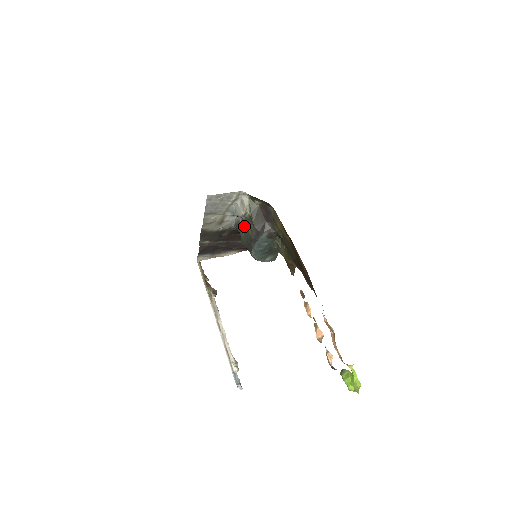
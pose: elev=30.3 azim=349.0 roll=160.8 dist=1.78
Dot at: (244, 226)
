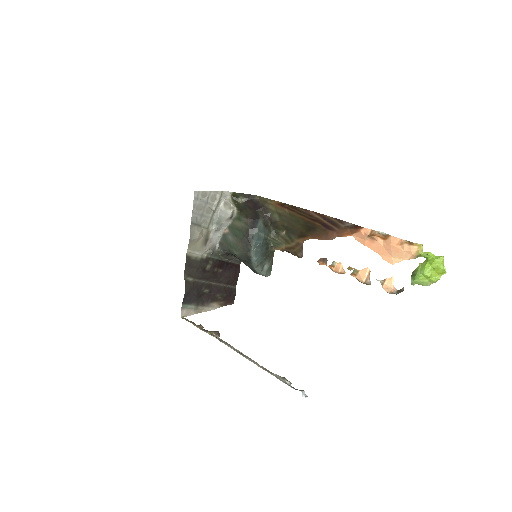
Dot at: (234, 229)
